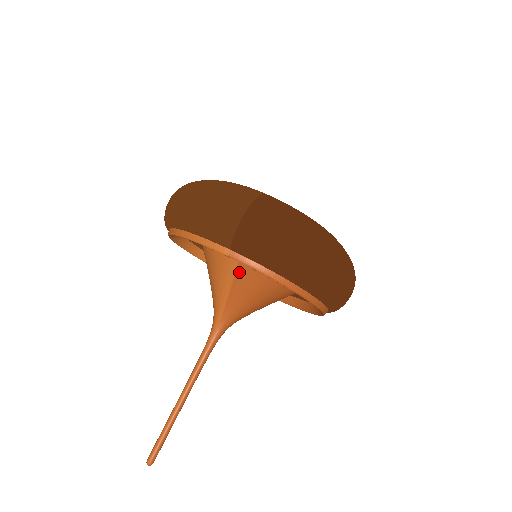
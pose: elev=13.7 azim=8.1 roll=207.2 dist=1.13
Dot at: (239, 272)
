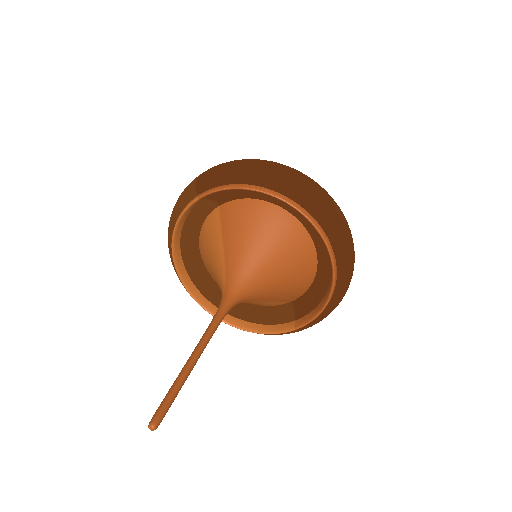
Dot at: (225, 234)
